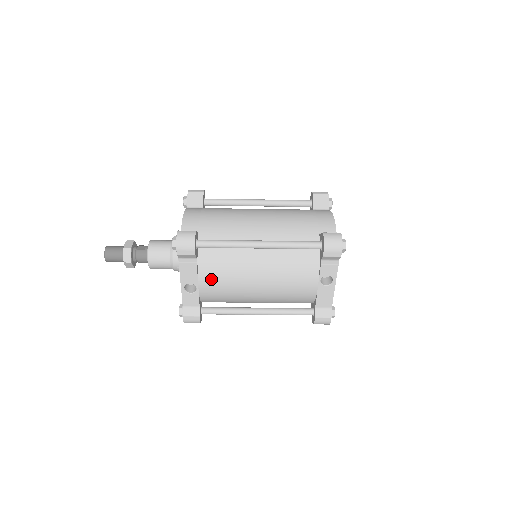
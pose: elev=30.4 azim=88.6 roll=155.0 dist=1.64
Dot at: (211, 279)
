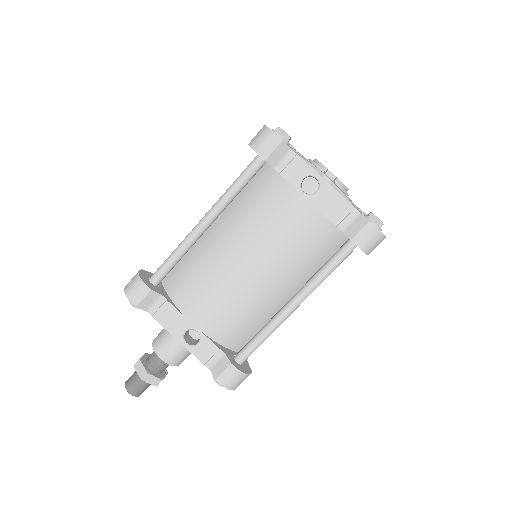
Dot at: (198, 306)
